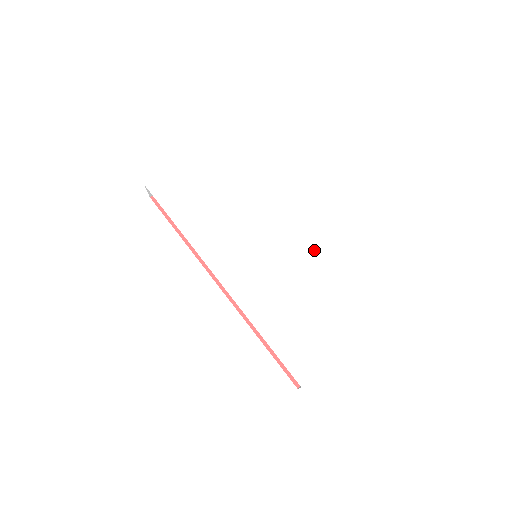
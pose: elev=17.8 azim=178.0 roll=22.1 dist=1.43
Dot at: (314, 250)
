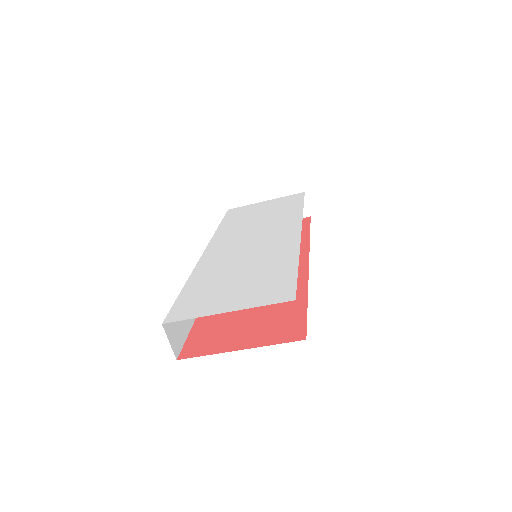
Dot at: (299, 245)
